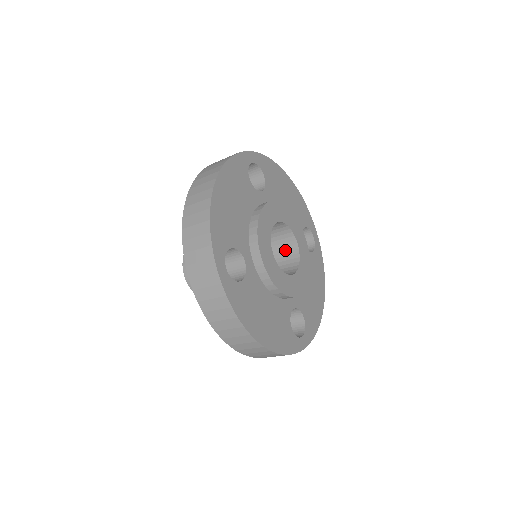
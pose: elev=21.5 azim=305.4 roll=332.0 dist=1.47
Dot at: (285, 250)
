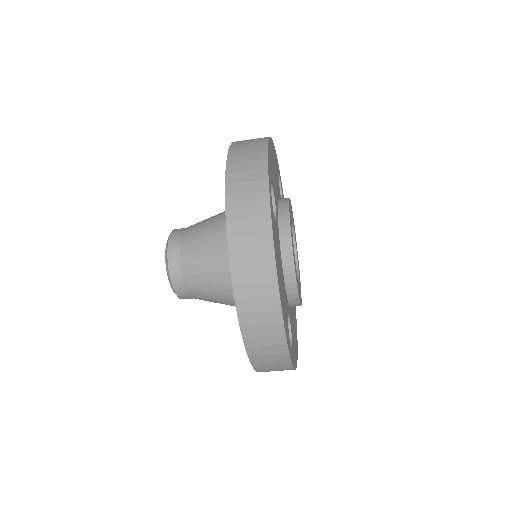
Dot at: occluded
